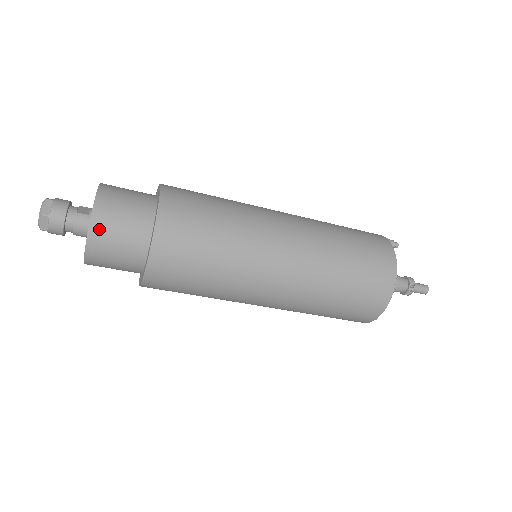
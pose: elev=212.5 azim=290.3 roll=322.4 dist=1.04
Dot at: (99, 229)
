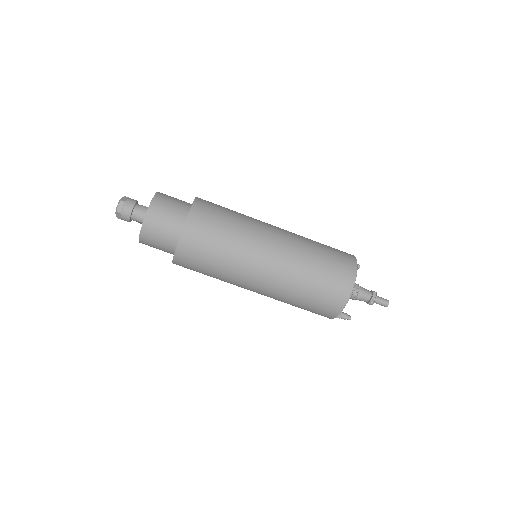
Dot at: (156, 205)
